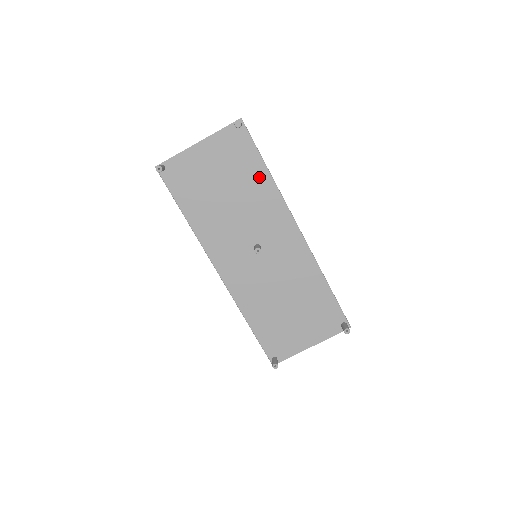
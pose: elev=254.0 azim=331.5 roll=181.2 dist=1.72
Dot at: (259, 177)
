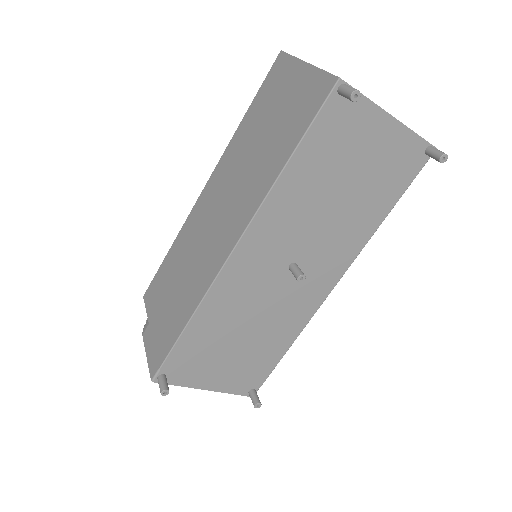
Dot at: (376, 212)
